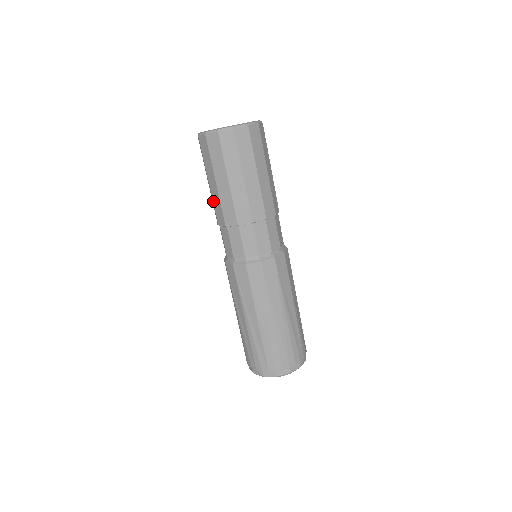
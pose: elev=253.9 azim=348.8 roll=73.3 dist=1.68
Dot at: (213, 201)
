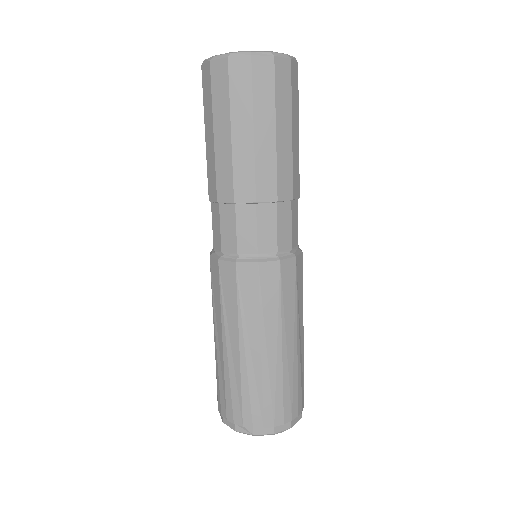
Dot at: (216, 164)
